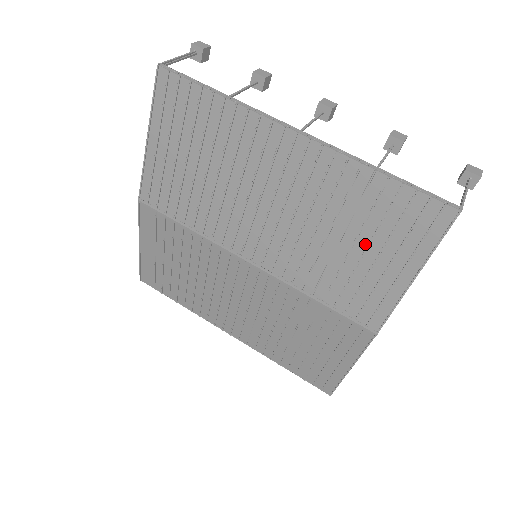
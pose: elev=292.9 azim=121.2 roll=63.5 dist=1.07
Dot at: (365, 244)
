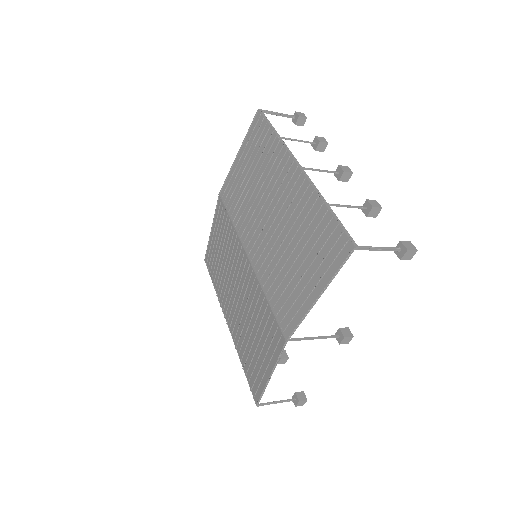
Dot at: (303, 259)
